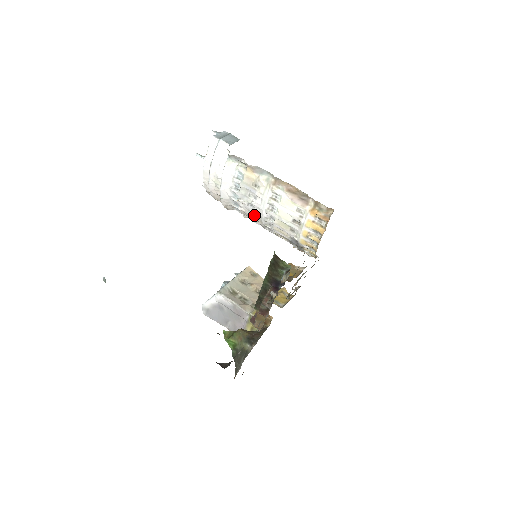
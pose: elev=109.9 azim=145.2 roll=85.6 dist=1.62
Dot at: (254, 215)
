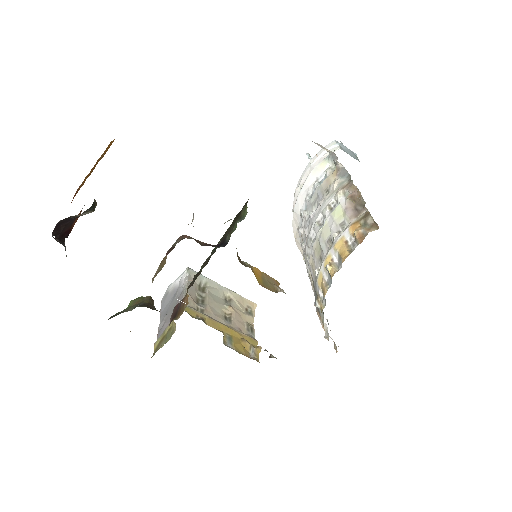
Dot at: (306, 239)
